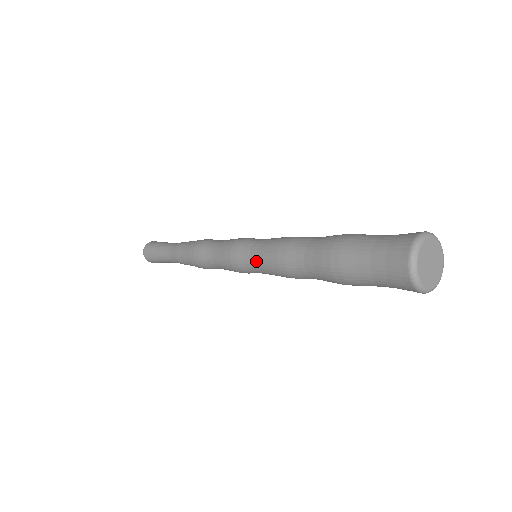
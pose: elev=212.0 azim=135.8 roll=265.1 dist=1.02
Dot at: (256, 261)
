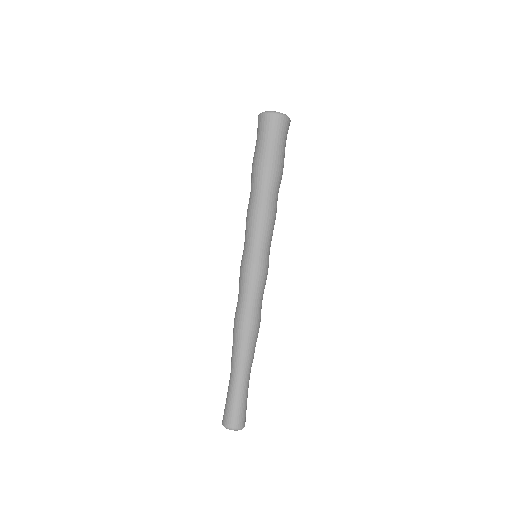
Dot at: (248, 239)
